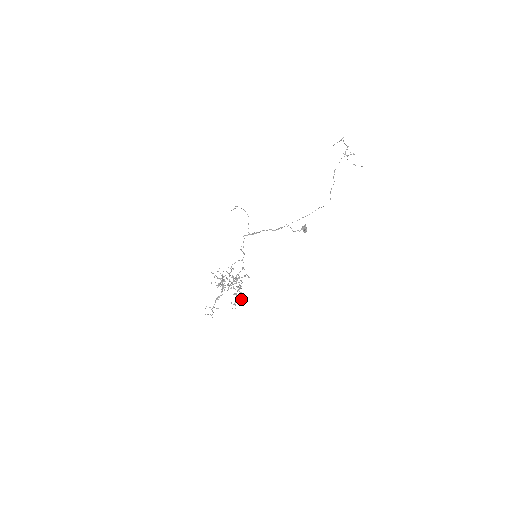
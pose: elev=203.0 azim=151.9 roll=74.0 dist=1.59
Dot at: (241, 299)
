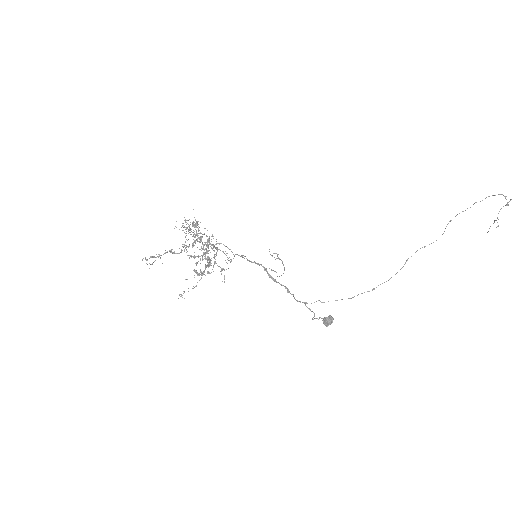
Dot at: occluded
